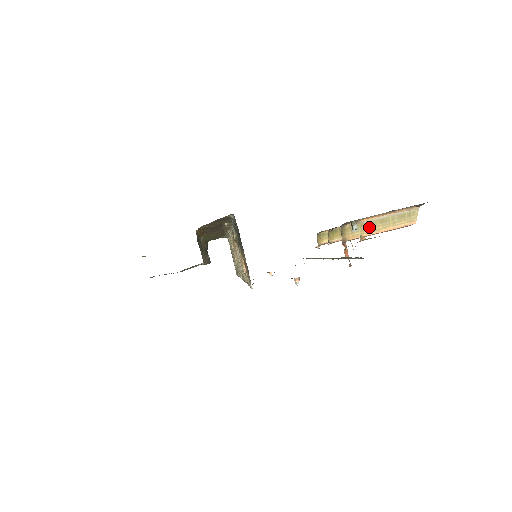
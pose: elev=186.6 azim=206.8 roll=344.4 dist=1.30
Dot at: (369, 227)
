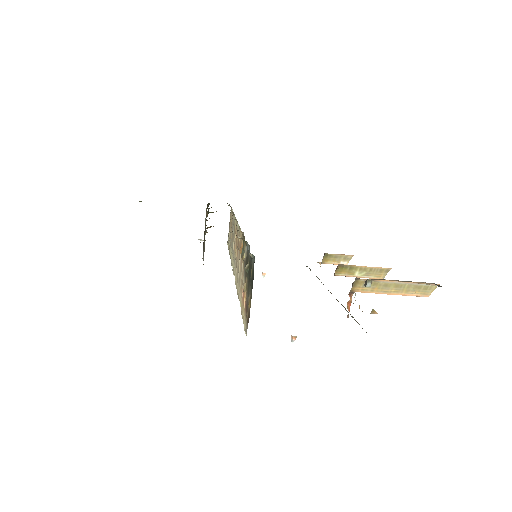
Dot at: (382, 287)
